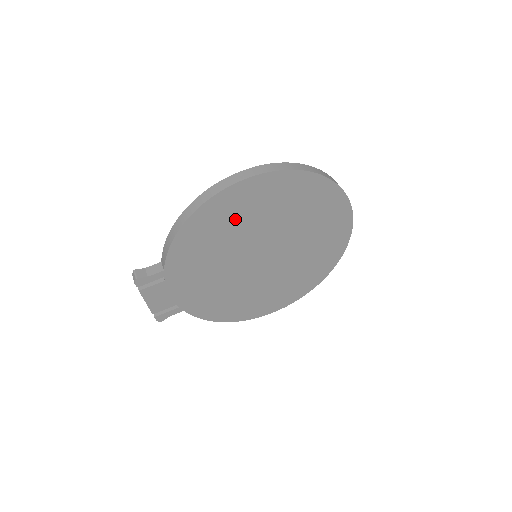
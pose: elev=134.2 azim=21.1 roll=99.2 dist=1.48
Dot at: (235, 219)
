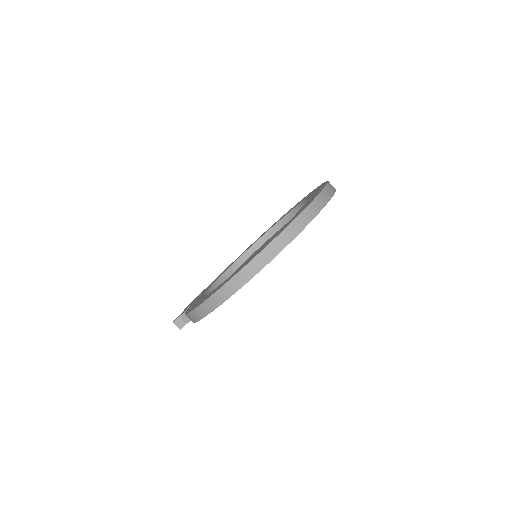
Dot at: occluded
